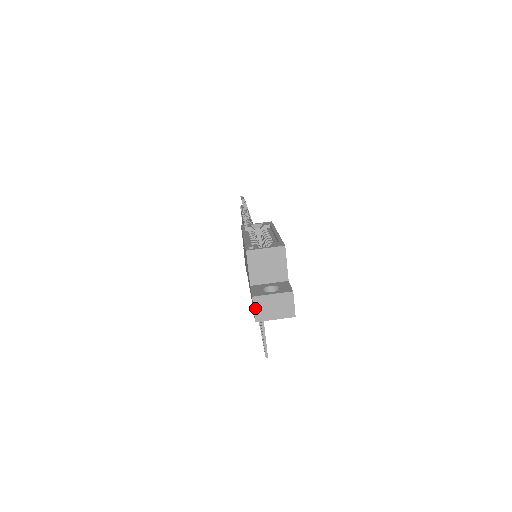
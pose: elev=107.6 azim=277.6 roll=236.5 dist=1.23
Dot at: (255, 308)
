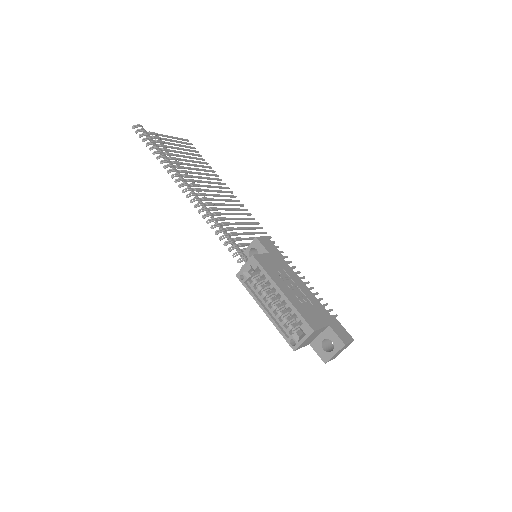
Dot at: occluded
